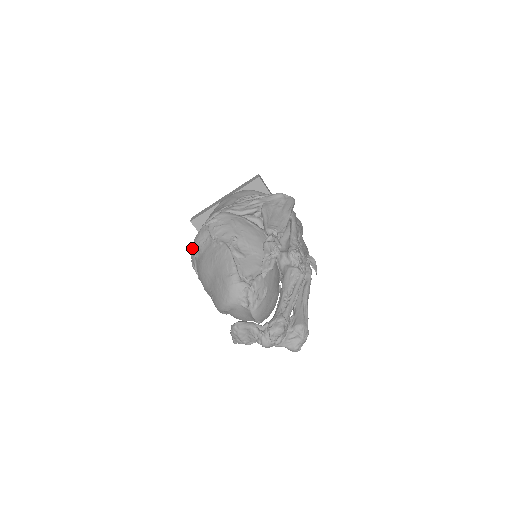
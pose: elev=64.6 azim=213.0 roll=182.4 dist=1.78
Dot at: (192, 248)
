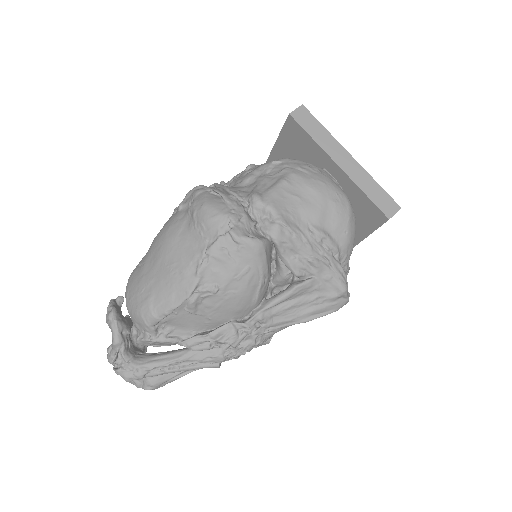
Dot at: (200, 198)
